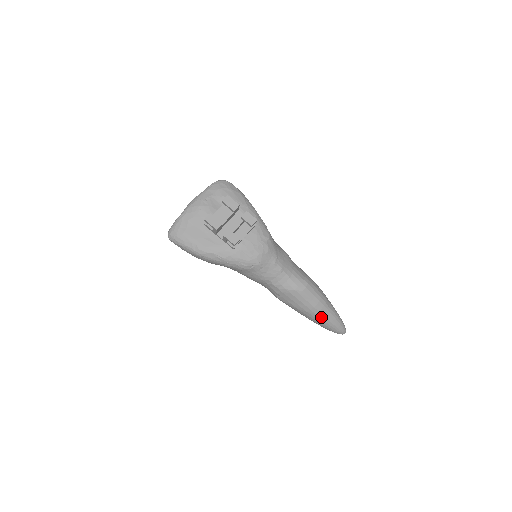
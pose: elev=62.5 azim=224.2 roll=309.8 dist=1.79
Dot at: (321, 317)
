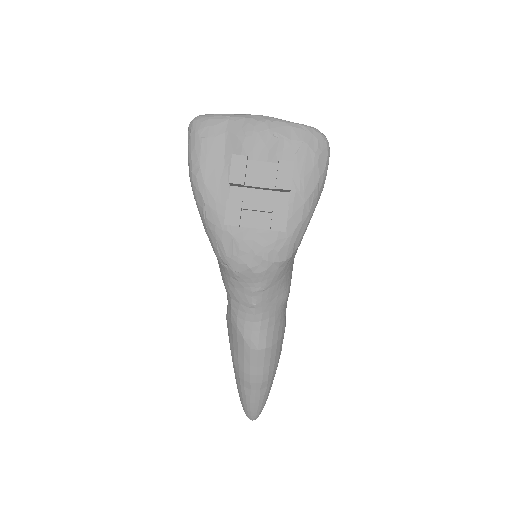
Dot at: (242, 386)
